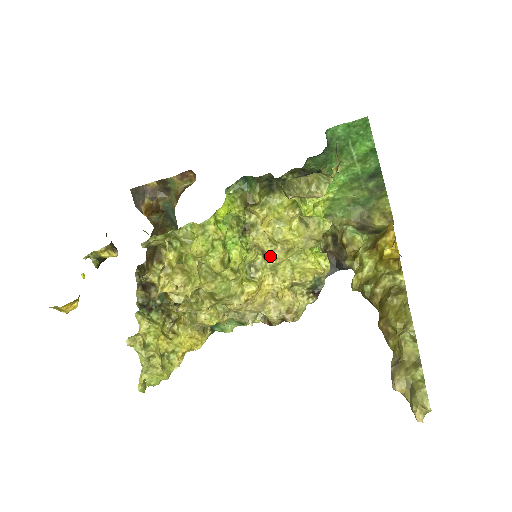
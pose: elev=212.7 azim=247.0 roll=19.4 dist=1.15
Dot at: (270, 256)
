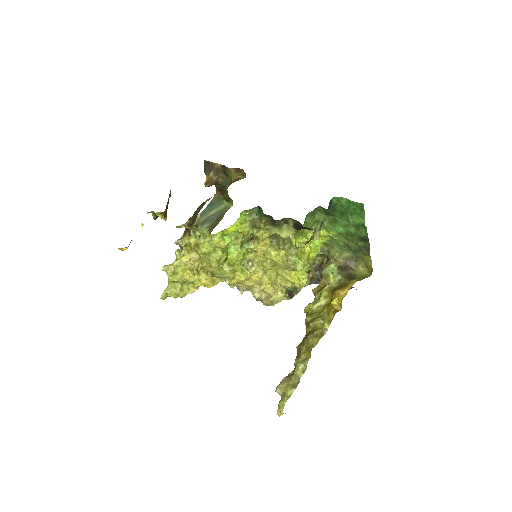
Dot at: (261, 263)
